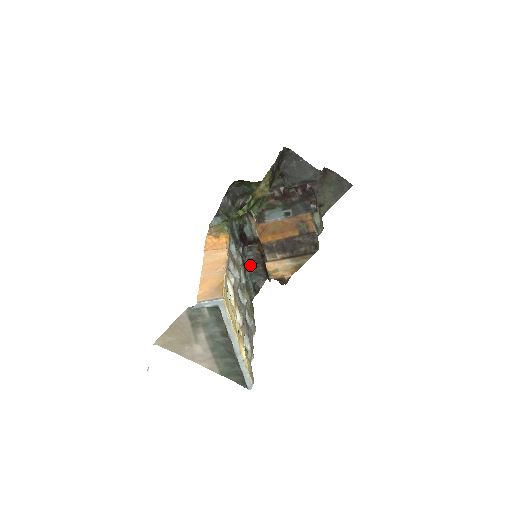
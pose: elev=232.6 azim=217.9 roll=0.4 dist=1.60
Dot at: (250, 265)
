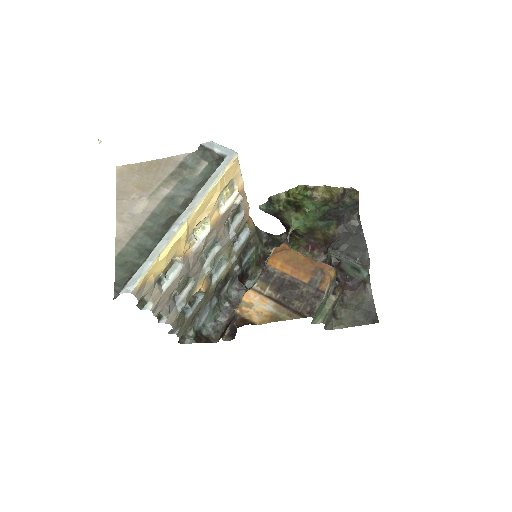
Dot at: (222, 305)
